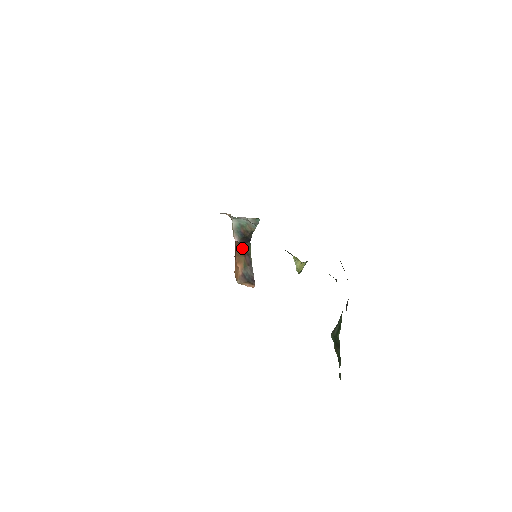
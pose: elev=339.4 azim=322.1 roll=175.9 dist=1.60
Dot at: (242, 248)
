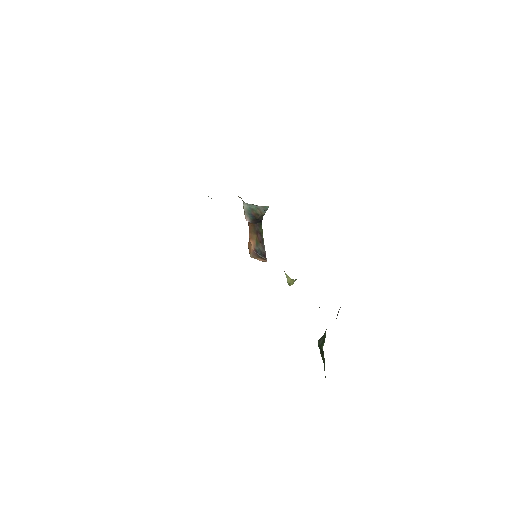
Dot at: (254, 227)
